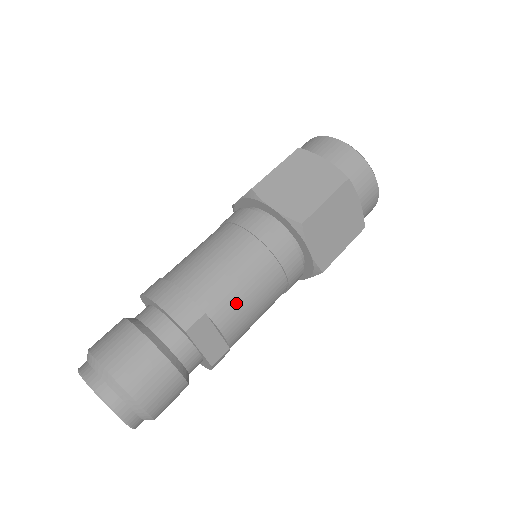
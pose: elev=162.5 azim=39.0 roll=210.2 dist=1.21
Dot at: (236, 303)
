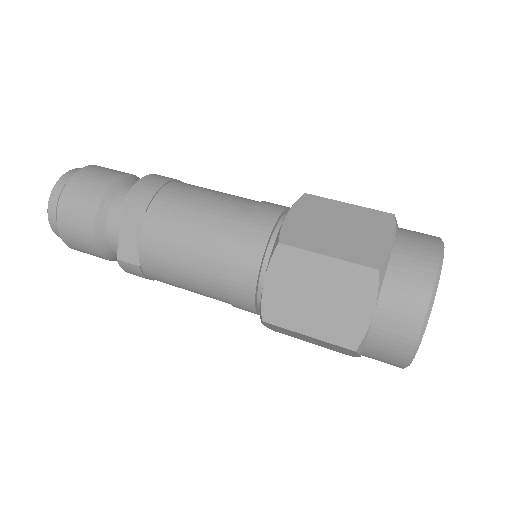
Dot at: (170, 235)
